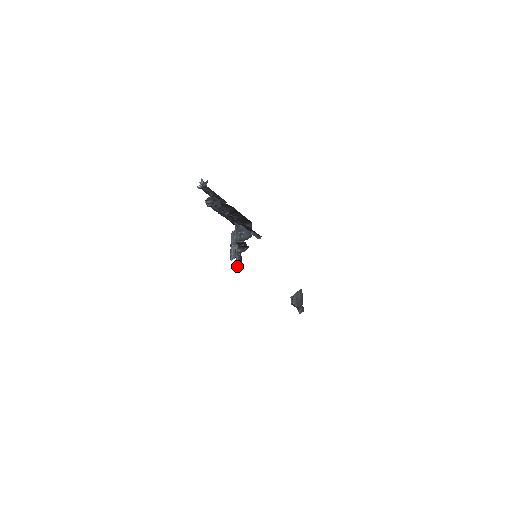
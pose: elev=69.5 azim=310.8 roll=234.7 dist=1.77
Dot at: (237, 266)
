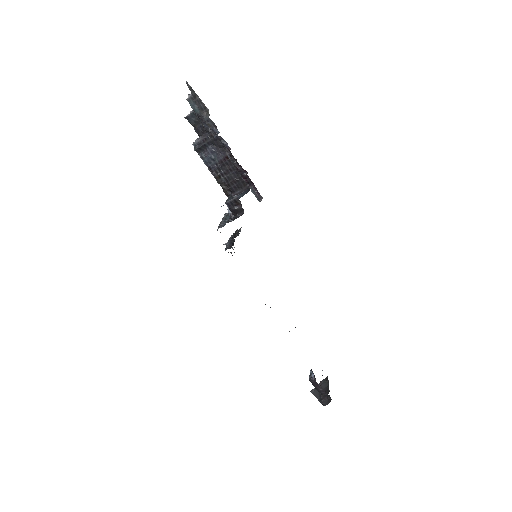
Dot at: (226, 249)
